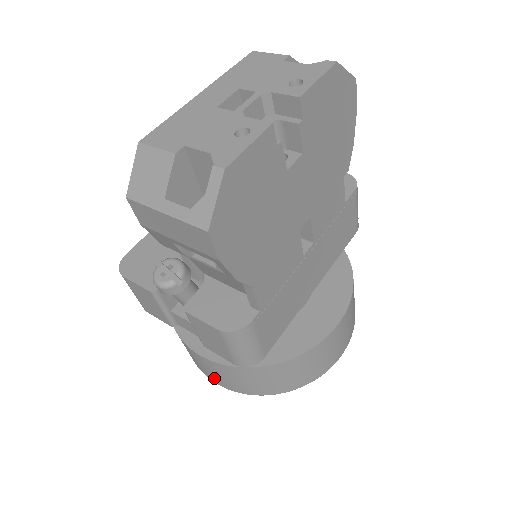
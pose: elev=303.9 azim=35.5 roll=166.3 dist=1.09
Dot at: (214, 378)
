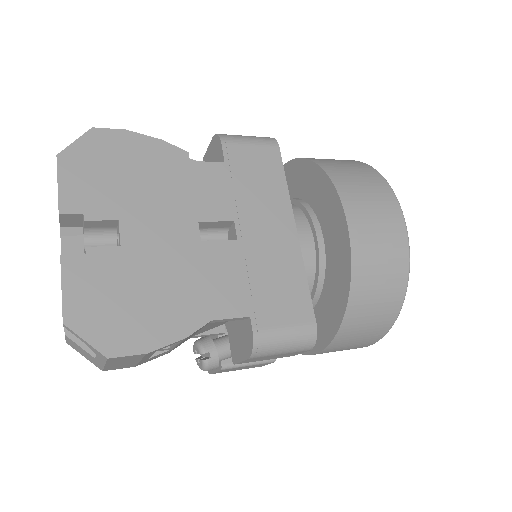
Dot at: occluded
